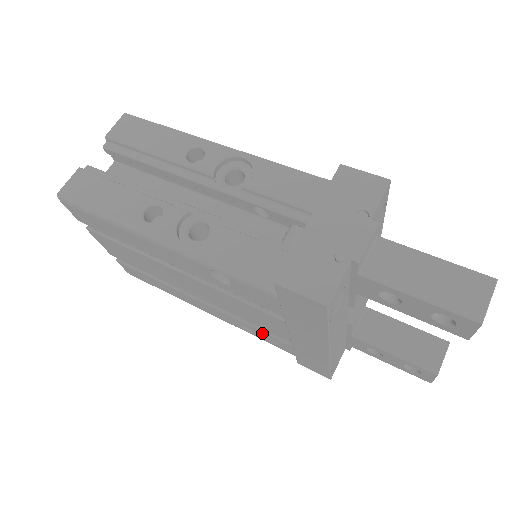
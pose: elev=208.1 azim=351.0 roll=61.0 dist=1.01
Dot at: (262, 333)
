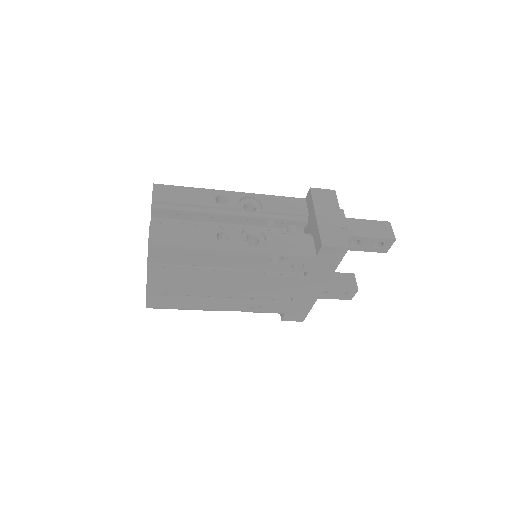
Dot at: (269, 303)
